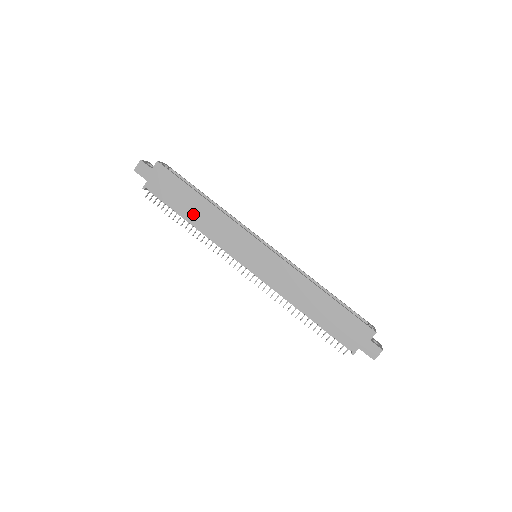
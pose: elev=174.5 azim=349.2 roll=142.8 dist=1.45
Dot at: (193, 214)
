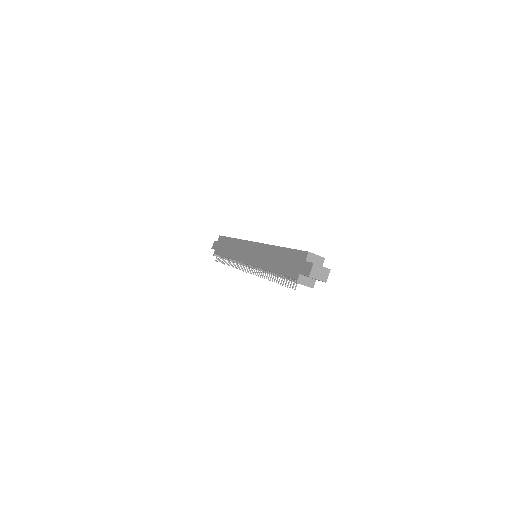
Dot at: (228, 252)
